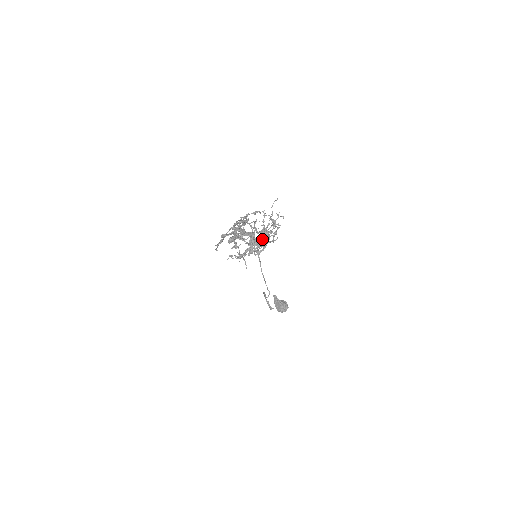
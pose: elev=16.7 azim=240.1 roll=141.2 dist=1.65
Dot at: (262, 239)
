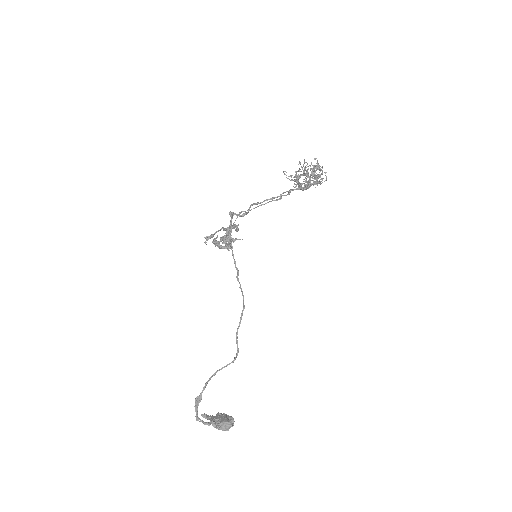
Dot at: occluded
